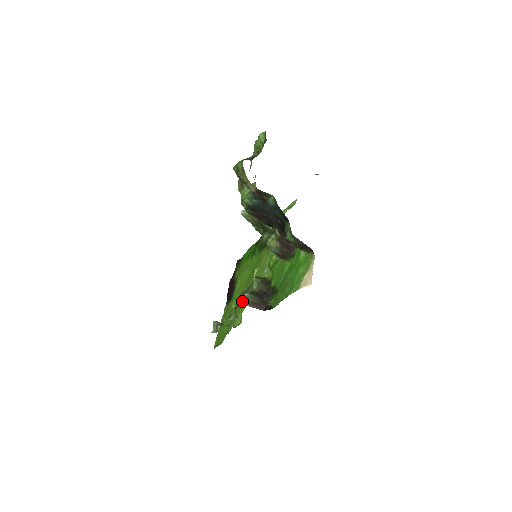
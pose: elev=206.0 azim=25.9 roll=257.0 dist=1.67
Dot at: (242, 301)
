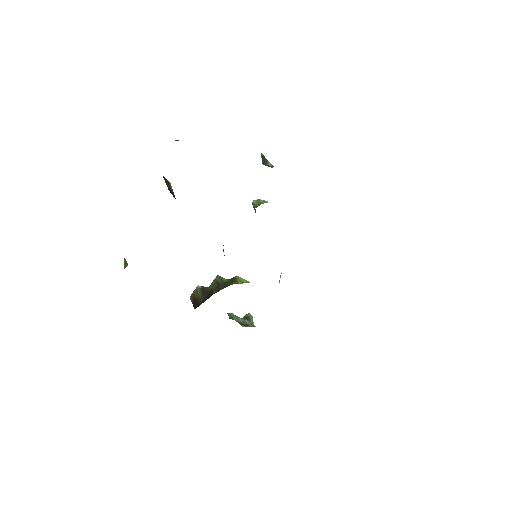
Dot at: occluded
